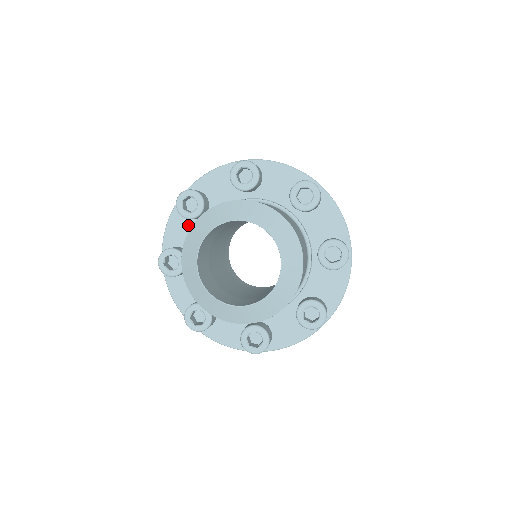
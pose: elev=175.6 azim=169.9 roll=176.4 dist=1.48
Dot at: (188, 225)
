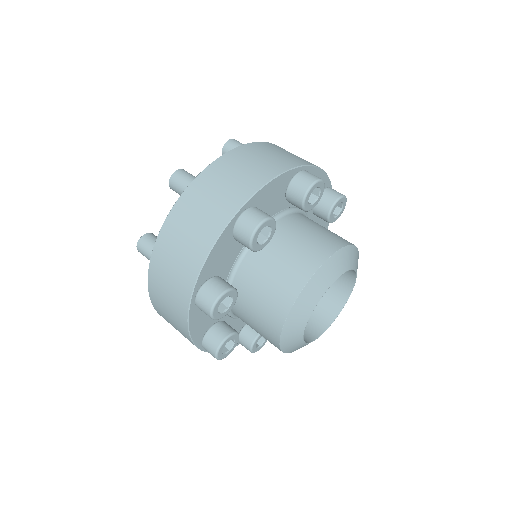
Dot at: occluded
